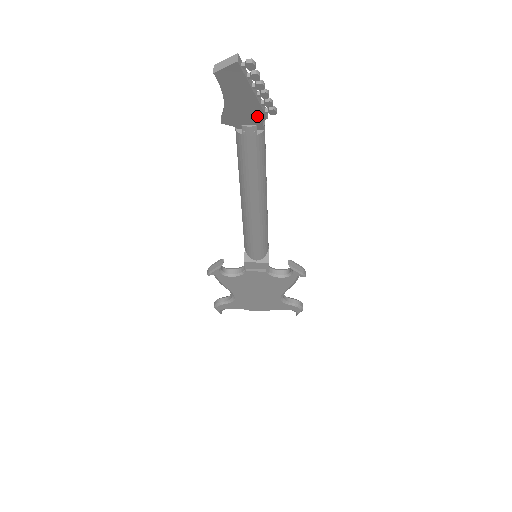
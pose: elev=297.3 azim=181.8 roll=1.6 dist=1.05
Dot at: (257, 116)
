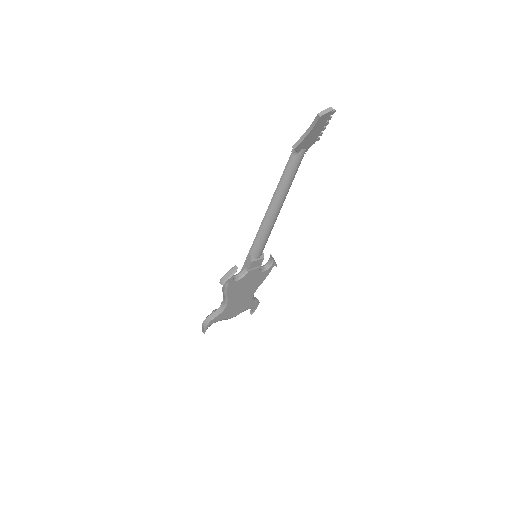
Dot at: (312, 142)
